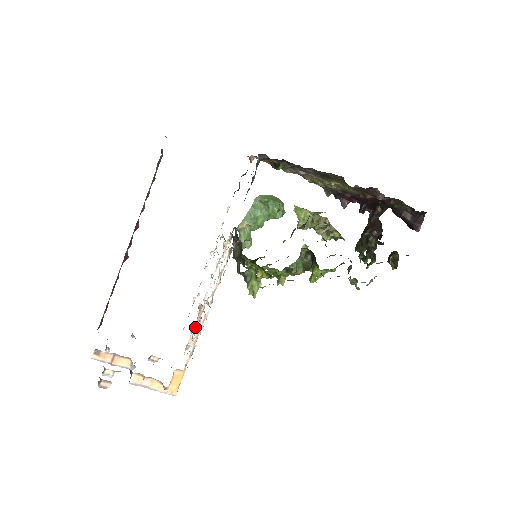
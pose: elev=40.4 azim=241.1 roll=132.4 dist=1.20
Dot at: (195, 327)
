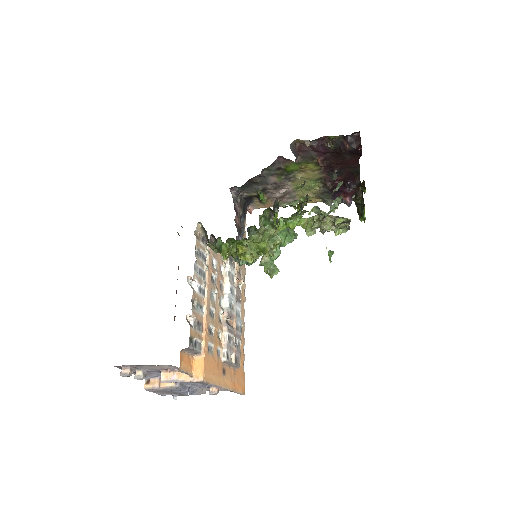
Dot at: (223, 333)
